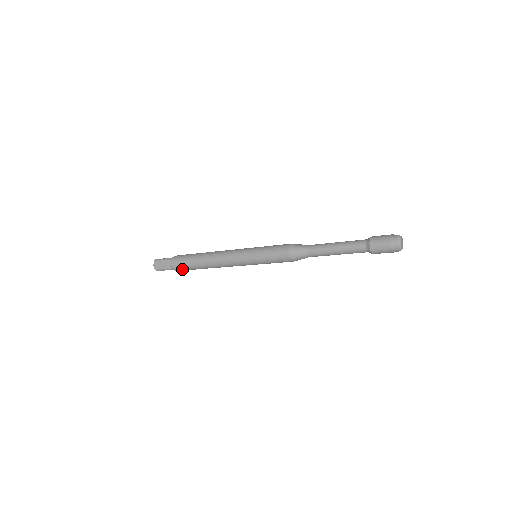
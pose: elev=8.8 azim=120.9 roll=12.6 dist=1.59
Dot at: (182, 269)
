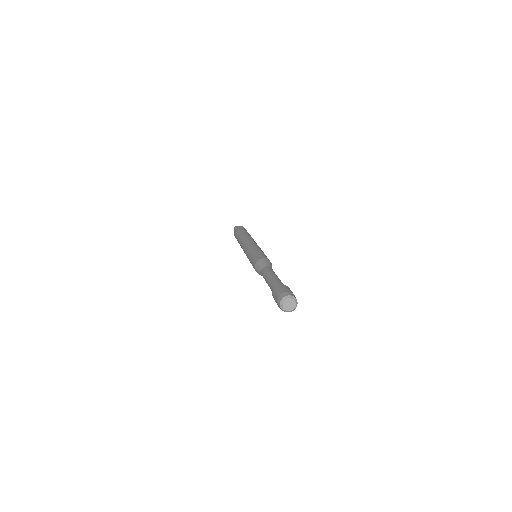
Dot at: occluded
